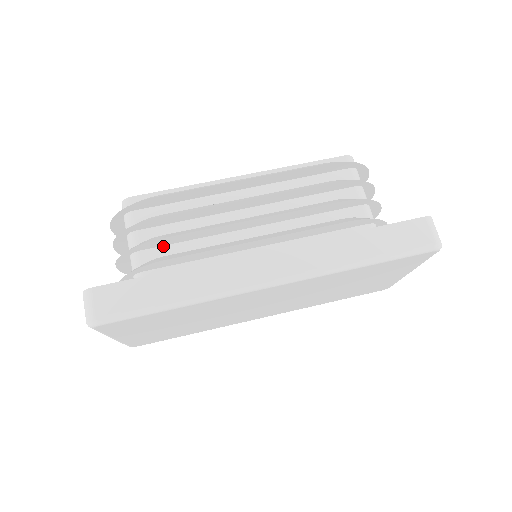
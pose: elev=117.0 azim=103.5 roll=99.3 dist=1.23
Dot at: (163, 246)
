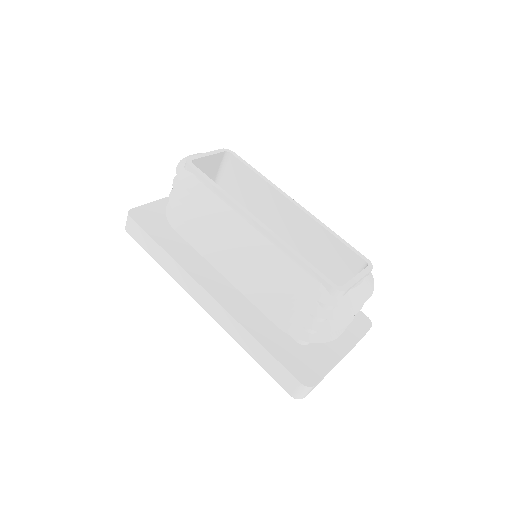
Dot at: occluded
